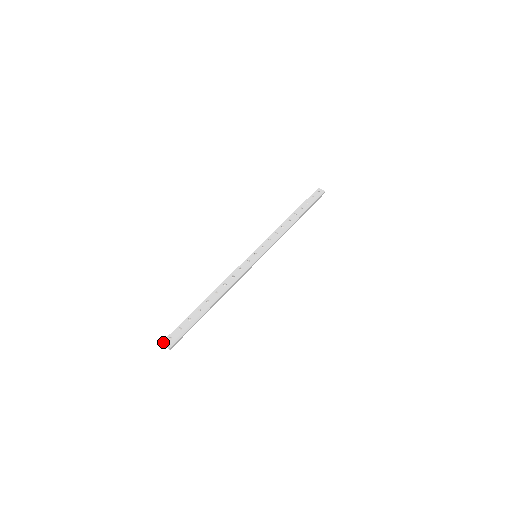
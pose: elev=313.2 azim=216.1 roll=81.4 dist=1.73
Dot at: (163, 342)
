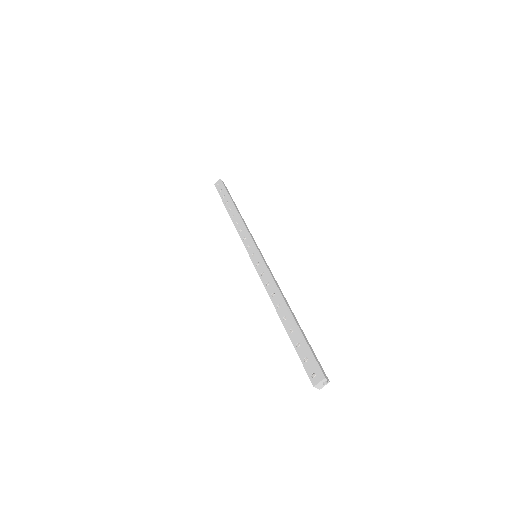
Dot at: (315, 387)
